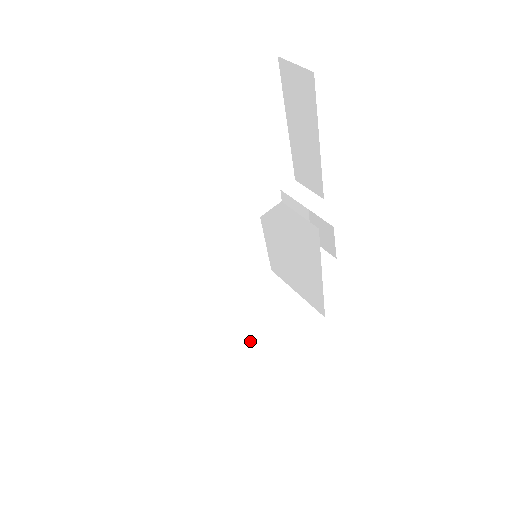
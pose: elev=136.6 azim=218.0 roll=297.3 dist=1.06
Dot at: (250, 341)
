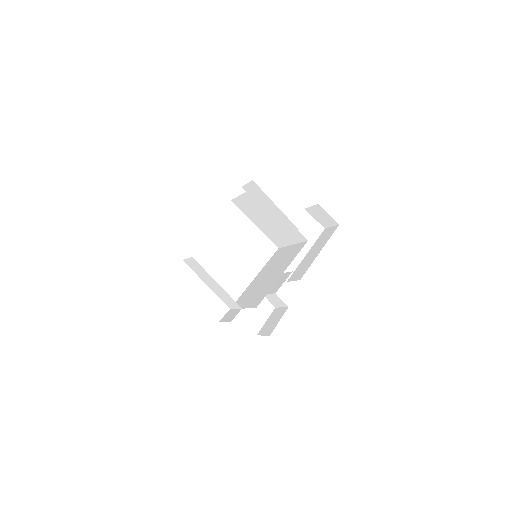
Dot at: occluded
